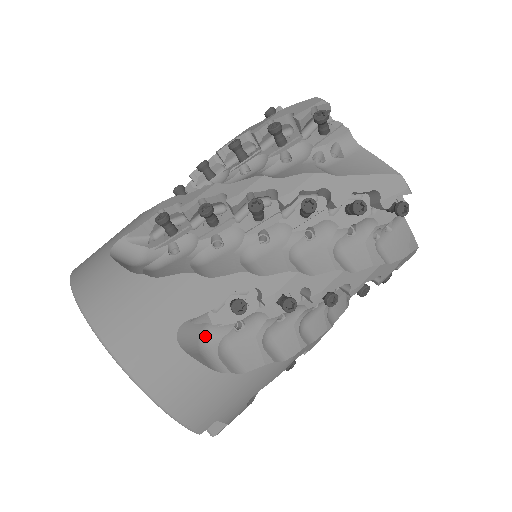
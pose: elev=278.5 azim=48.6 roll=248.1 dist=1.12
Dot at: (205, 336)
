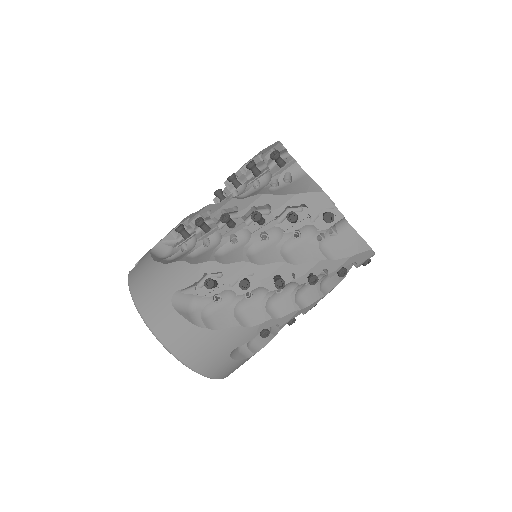
Dot at: occluded
